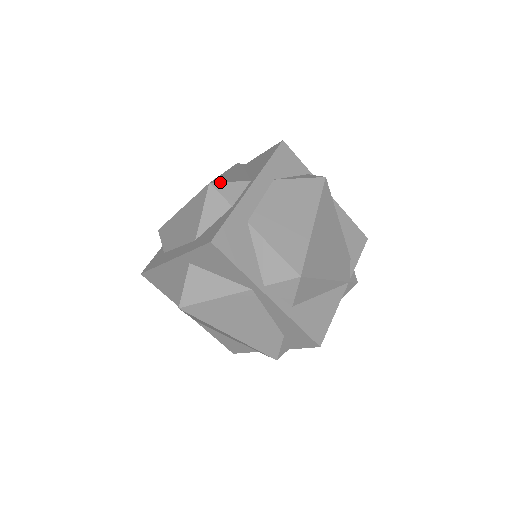
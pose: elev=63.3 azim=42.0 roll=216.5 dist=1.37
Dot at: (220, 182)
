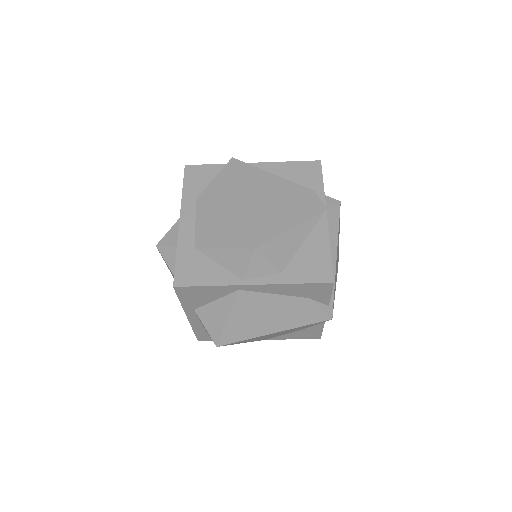
Dot at: (162, 238)
